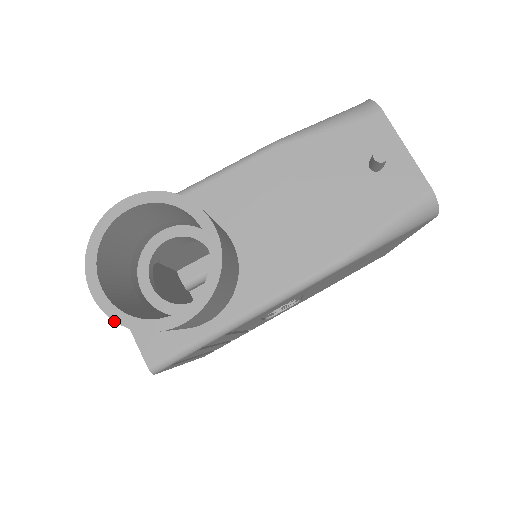
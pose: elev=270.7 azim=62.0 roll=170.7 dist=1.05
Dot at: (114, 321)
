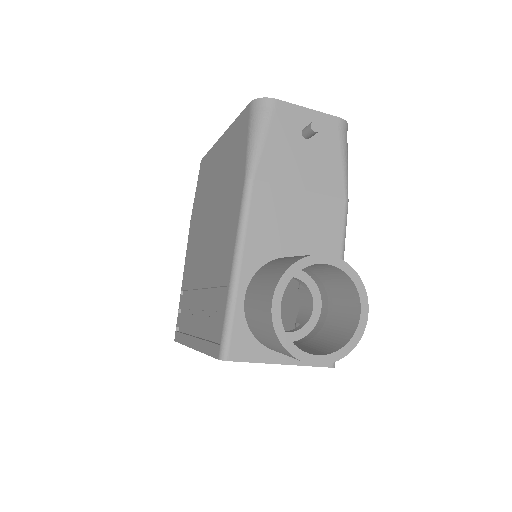
Dot at: occluded
